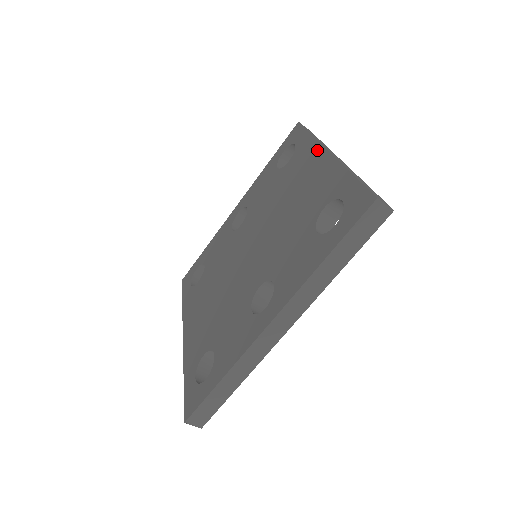
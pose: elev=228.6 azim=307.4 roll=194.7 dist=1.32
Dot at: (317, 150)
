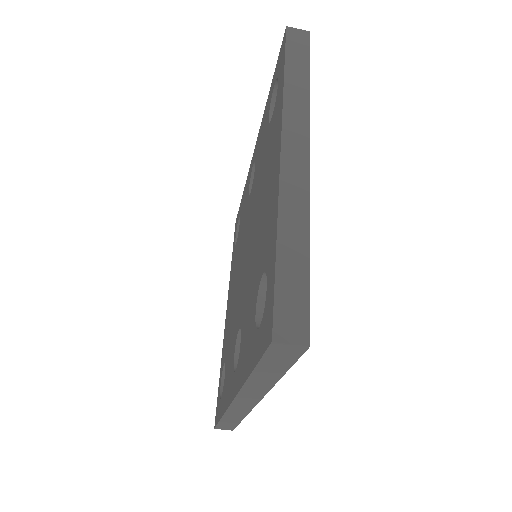
Dot at: (278, 131)
